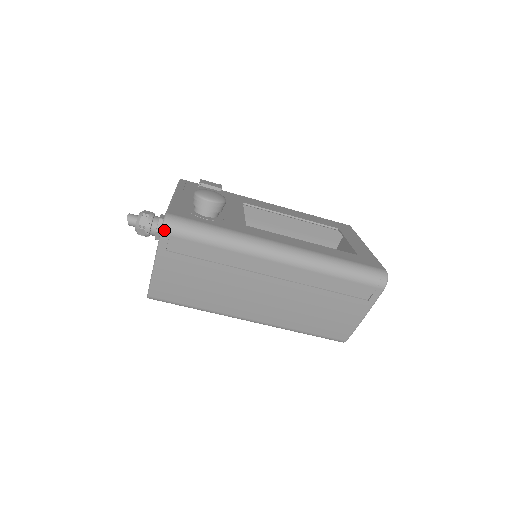
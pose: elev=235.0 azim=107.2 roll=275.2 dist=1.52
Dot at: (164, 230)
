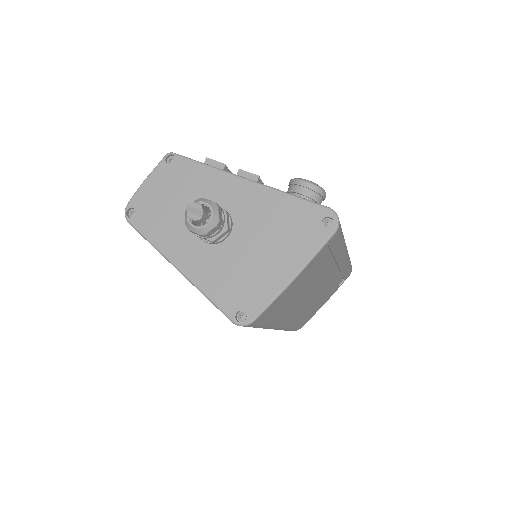
Dot at: (338, 229)
